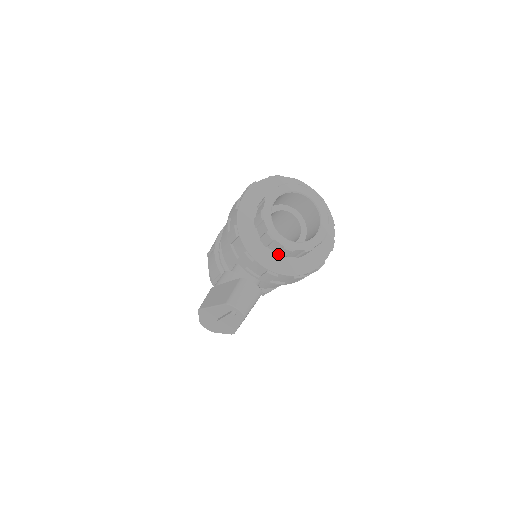
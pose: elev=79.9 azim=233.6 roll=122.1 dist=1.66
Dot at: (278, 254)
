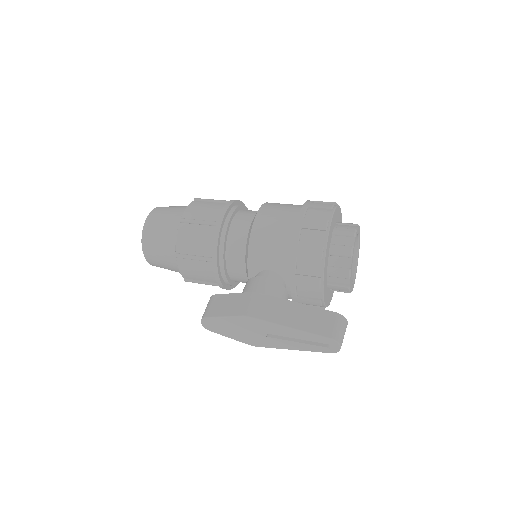
Dot at: (330, 286)
